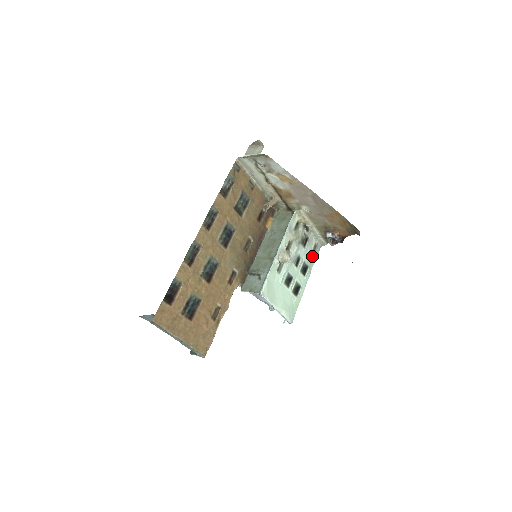
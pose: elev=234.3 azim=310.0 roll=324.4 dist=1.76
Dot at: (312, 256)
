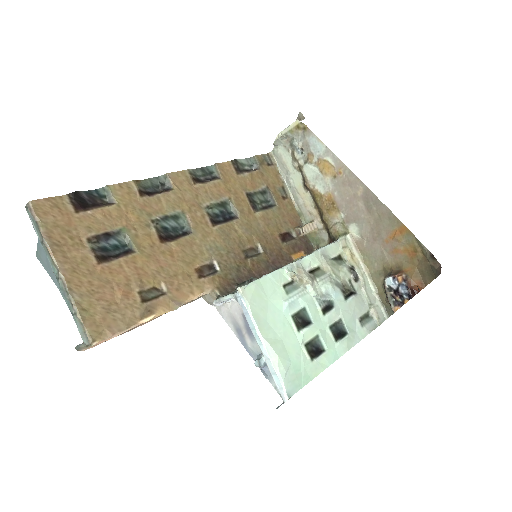
Dot at: (358, 325)
